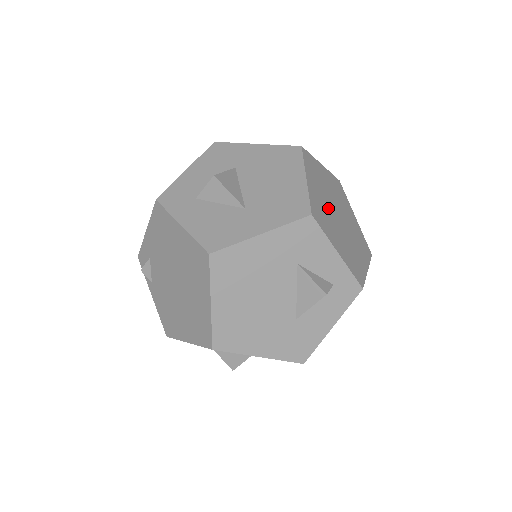
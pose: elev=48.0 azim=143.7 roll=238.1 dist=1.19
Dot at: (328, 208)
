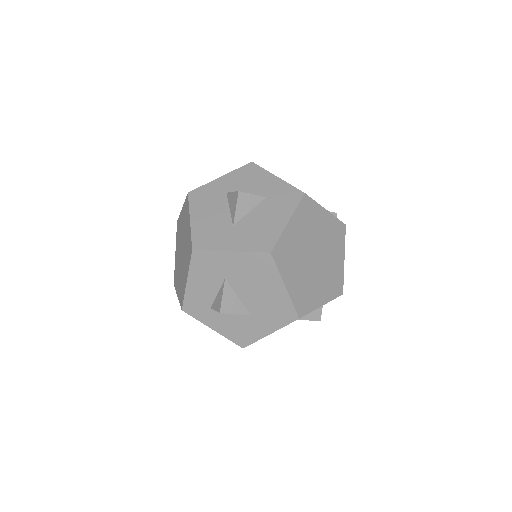
Dot at: (306, 273)
